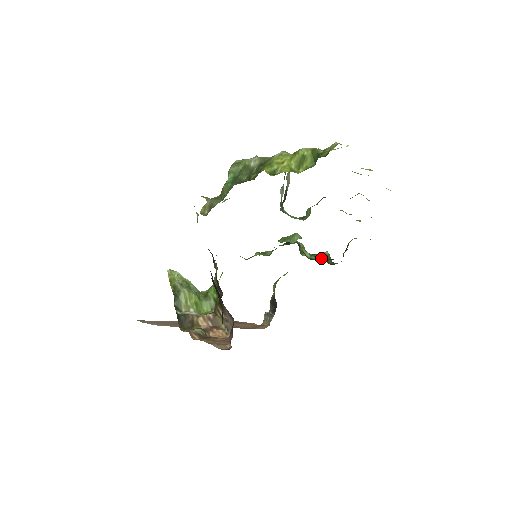
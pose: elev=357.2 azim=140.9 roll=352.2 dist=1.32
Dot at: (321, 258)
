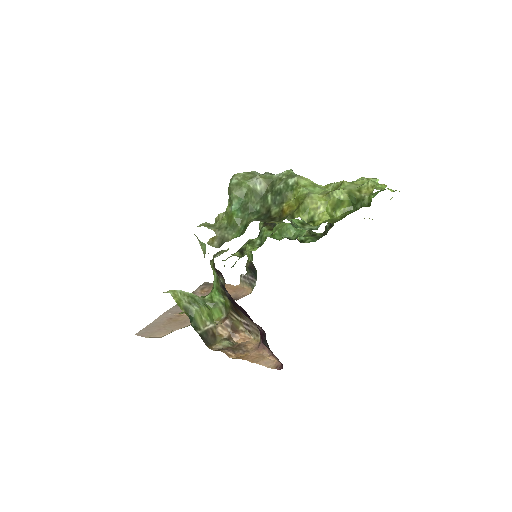
Dot at: (311, 238)
